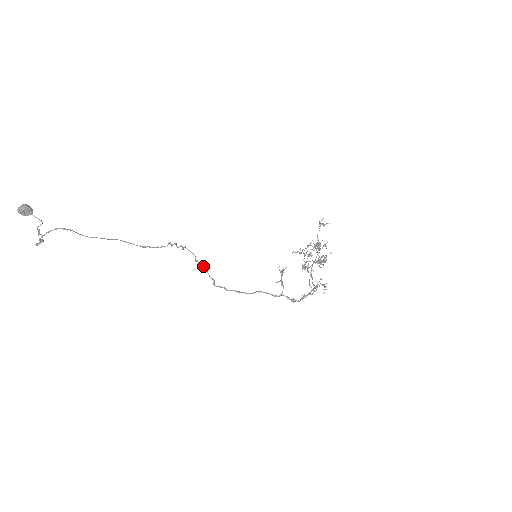
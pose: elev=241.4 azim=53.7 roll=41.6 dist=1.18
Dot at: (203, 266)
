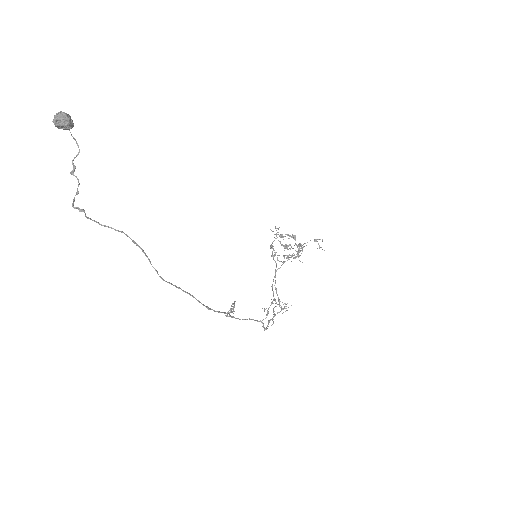
Dot at: occluded
